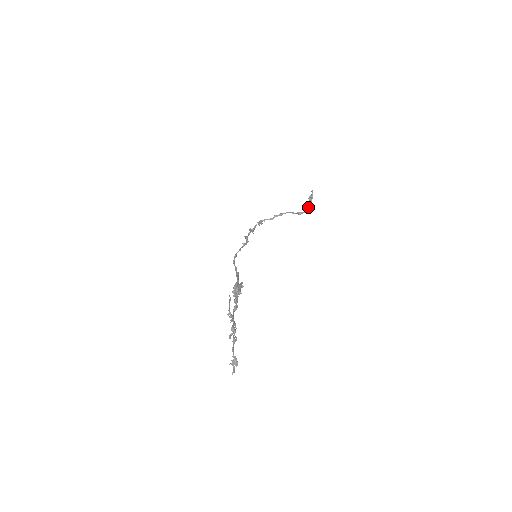
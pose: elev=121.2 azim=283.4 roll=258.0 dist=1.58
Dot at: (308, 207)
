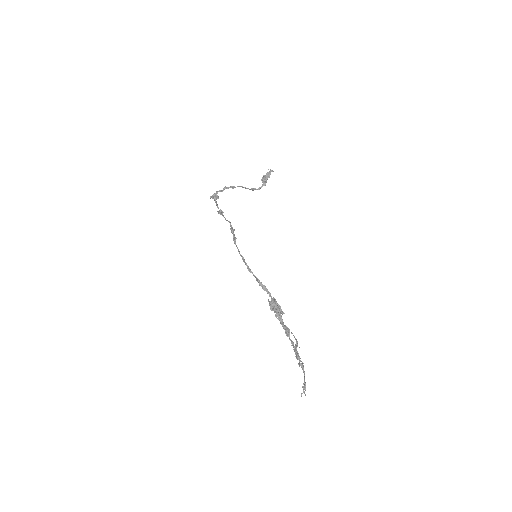
Dot at: (262, 185)
